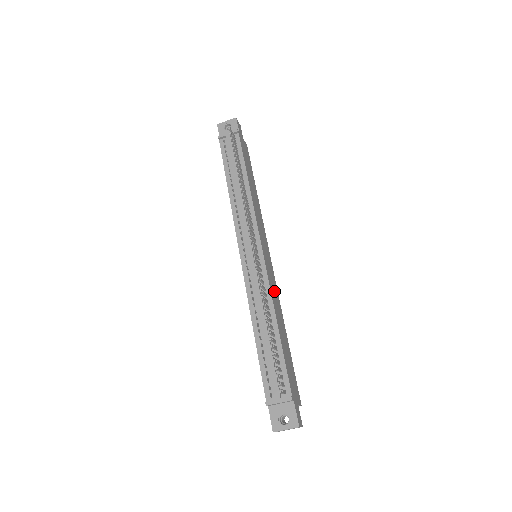
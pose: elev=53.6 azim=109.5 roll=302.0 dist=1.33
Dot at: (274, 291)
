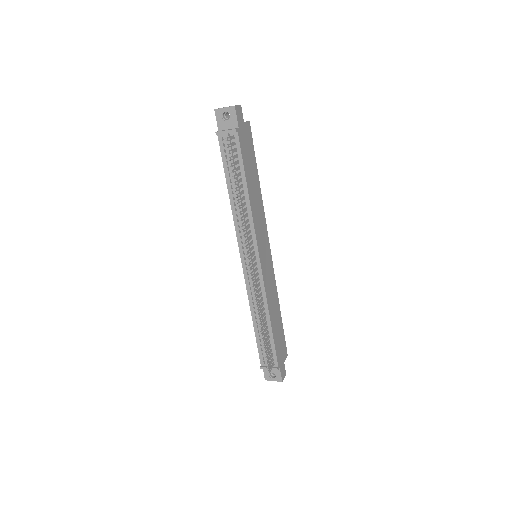
Dot at: (270, 286)
